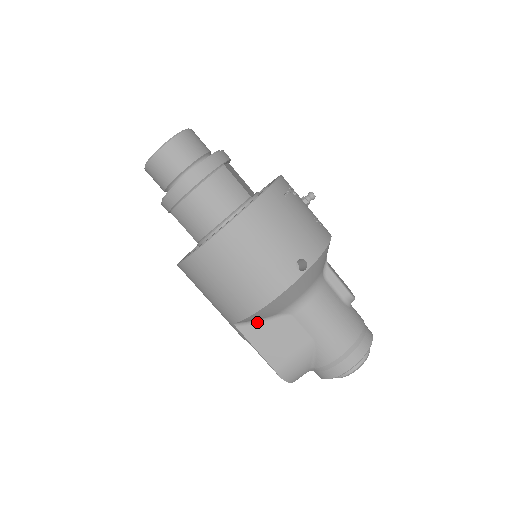
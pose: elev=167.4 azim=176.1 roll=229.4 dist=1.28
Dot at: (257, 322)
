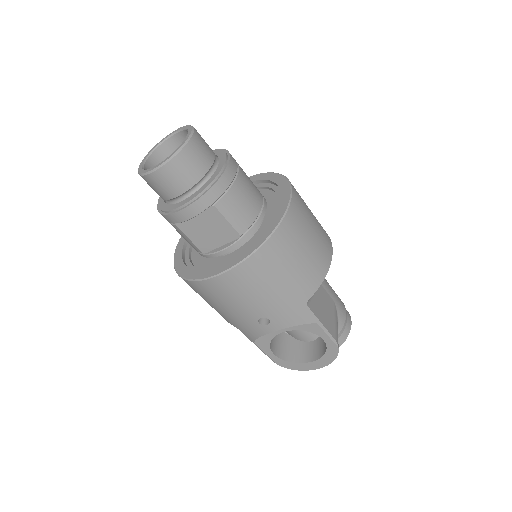
Dot at: (312, 296)
